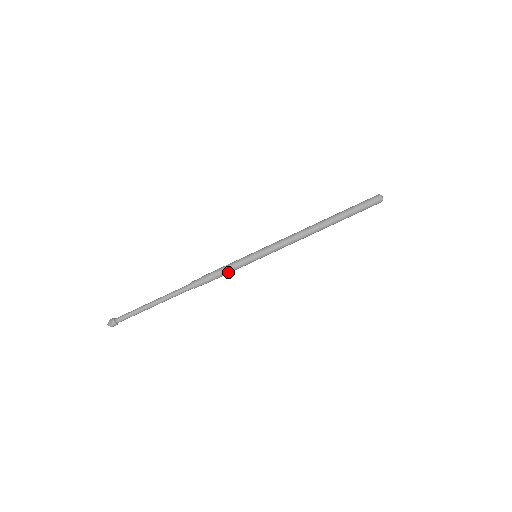
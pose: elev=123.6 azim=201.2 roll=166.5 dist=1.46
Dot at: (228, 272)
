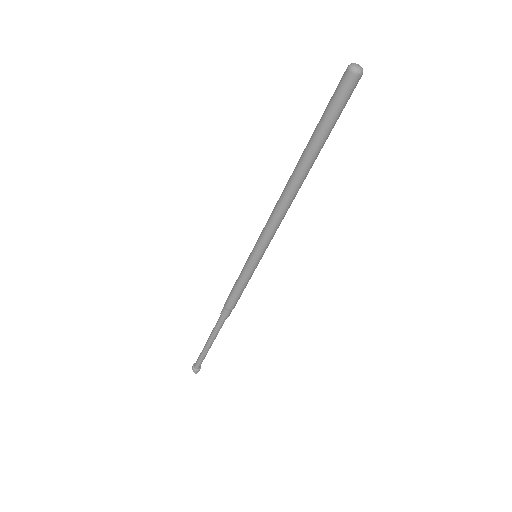
Dot at: (242, 289)
